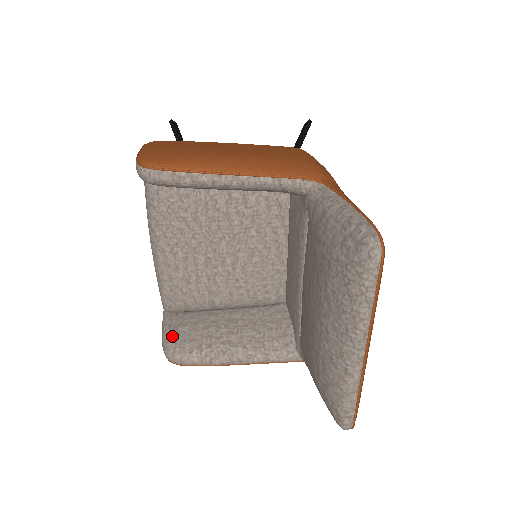
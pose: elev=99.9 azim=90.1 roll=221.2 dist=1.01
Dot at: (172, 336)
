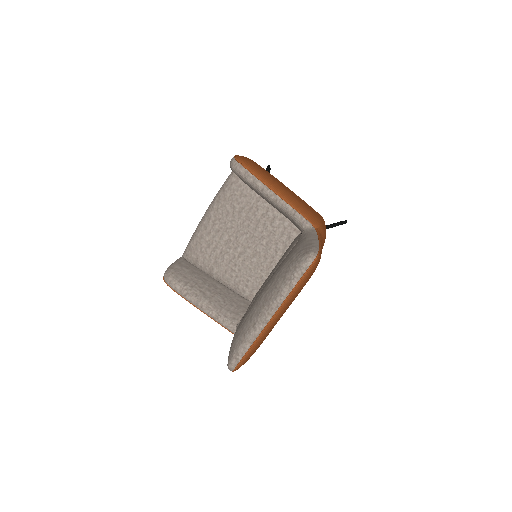
Dot at: (176, 268)
